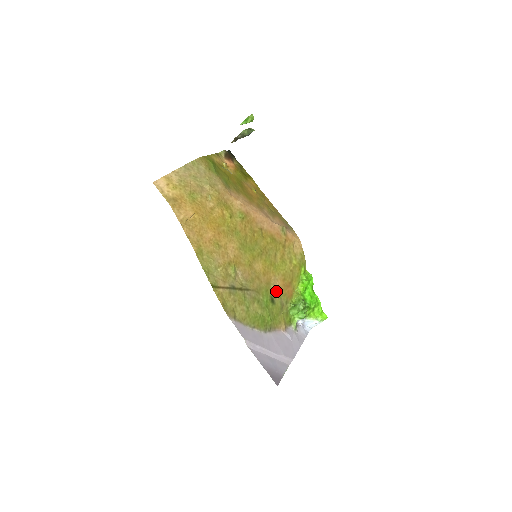
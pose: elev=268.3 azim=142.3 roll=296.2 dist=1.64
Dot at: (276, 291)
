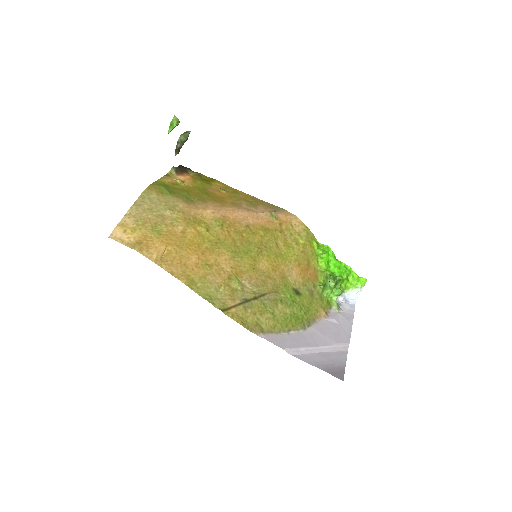
Dot at: (296, 281)
